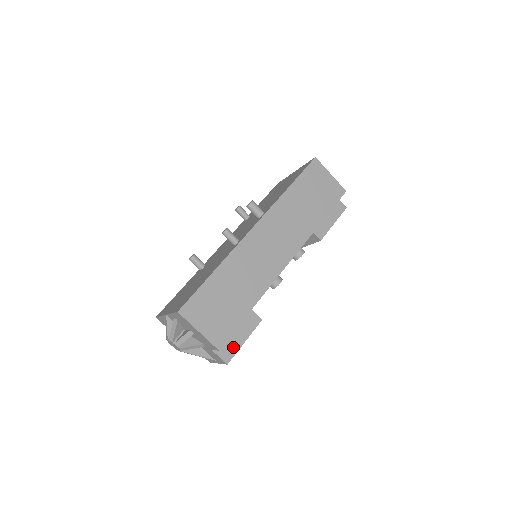
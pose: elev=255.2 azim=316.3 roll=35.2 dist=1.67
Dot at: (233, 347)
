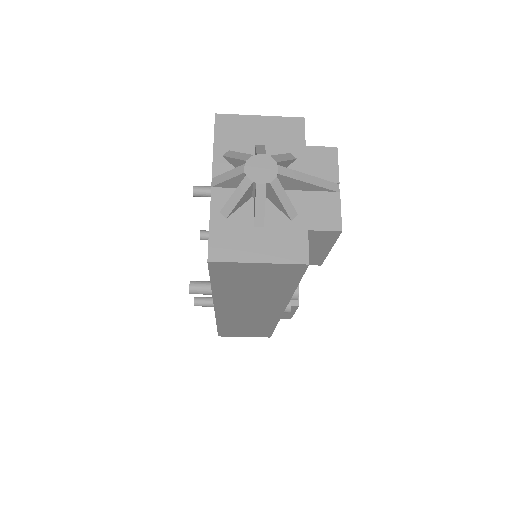
Dot at: (286, 316)
